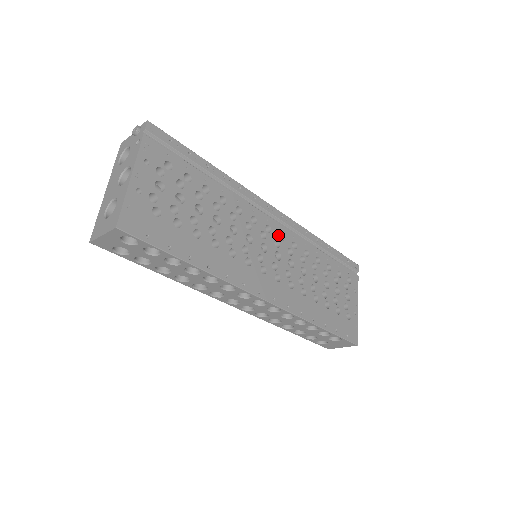
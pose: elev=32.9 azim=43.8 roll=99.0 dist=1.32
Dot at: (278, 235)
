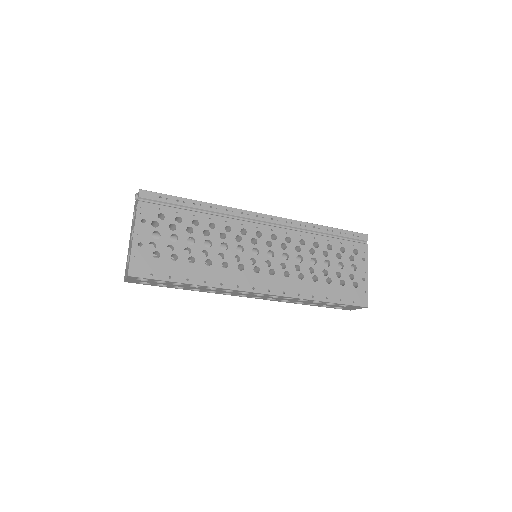
Dot at: (270, 236)
